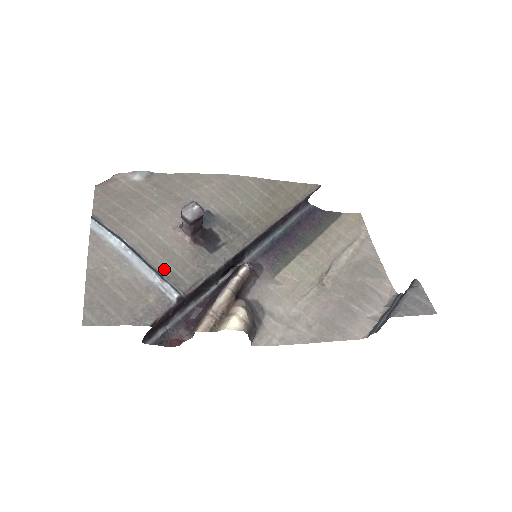
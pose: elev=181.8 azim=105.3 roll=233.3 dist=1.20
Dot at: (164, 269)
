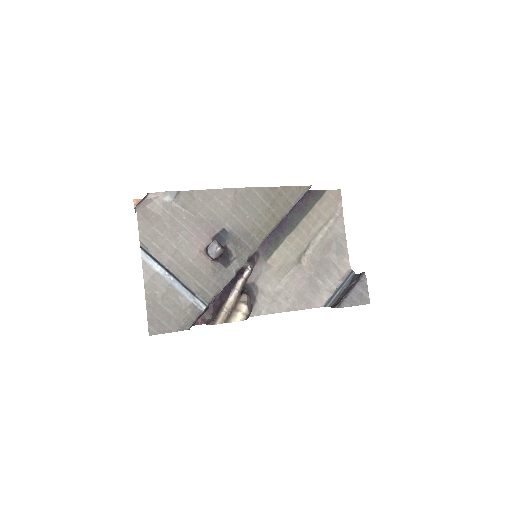
Dot at: (195, 287)
